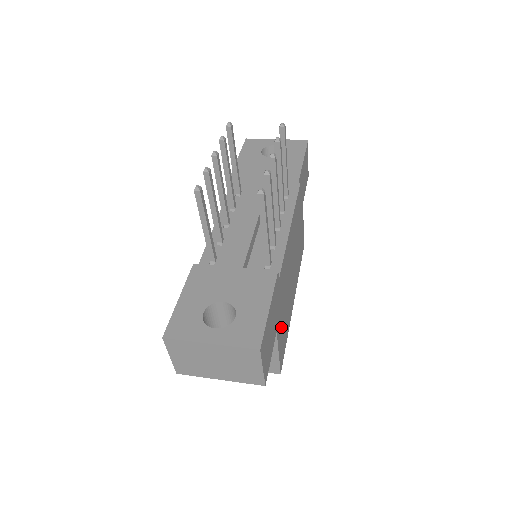
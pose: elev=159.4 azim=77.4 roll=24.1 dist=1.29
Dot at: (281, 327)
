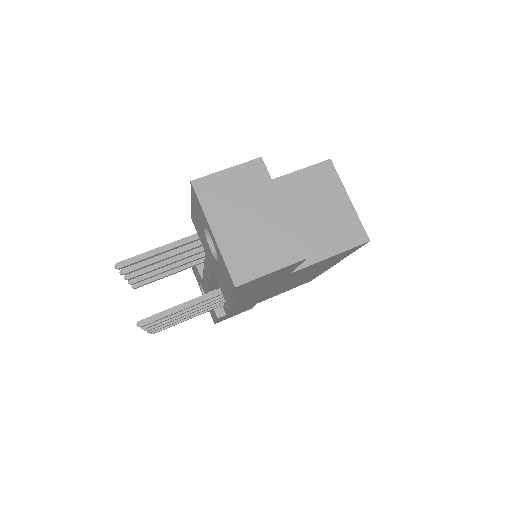
Dot at: (276, 294)
